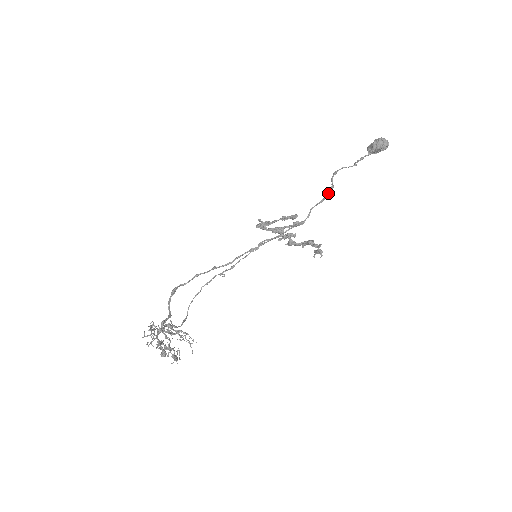
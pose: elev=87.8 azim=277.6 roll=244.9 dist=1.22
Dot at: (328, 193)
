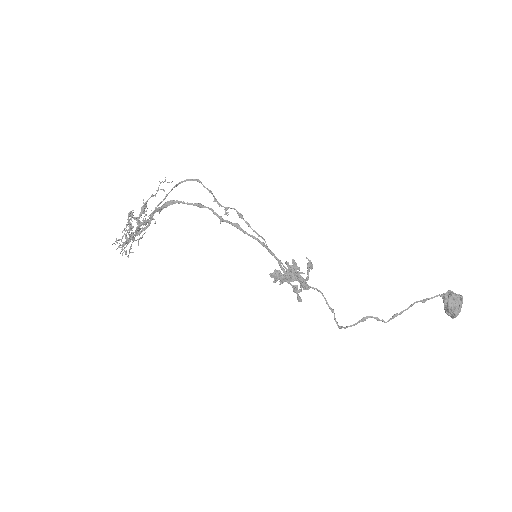
Dot at: (335, 320)
